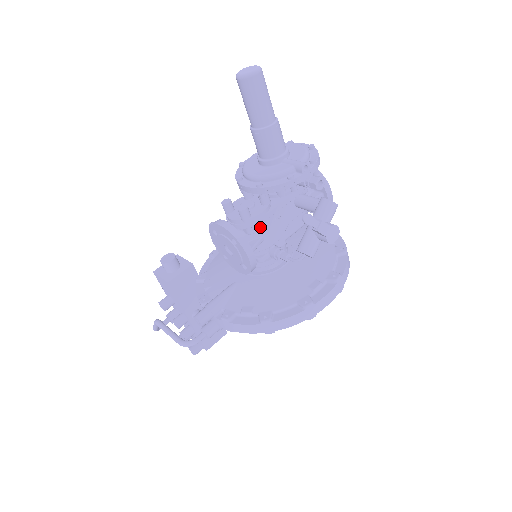
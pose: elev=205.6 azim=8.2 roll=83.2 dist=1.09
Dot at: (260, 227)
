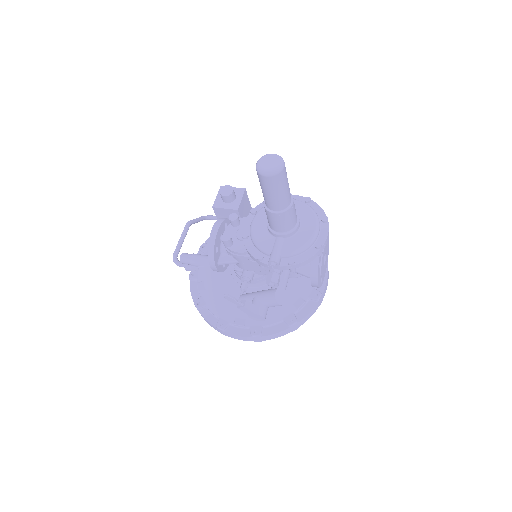
Dot at: occluded
